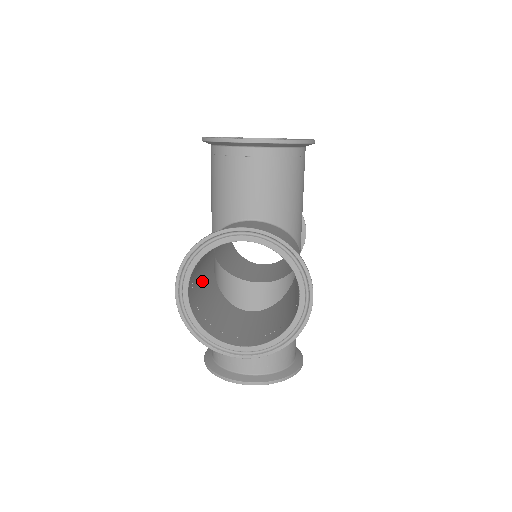
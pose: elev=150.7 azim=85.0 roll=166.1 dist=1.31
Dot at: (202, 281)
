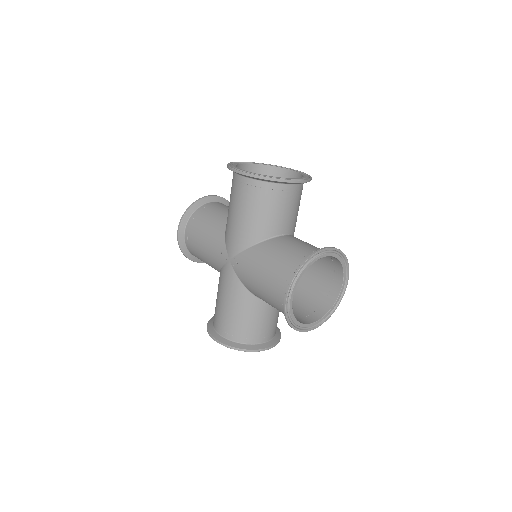
Dot at: (262, 285)
